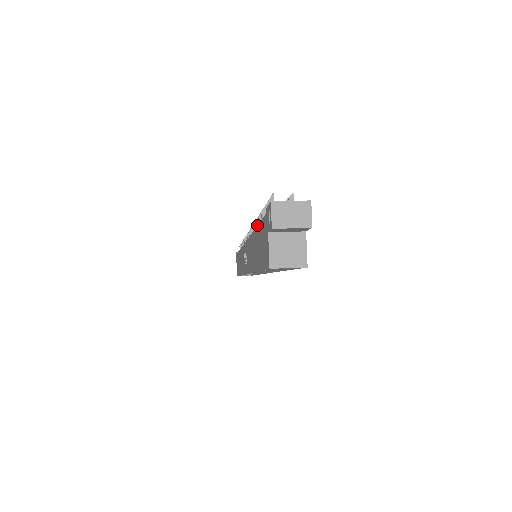
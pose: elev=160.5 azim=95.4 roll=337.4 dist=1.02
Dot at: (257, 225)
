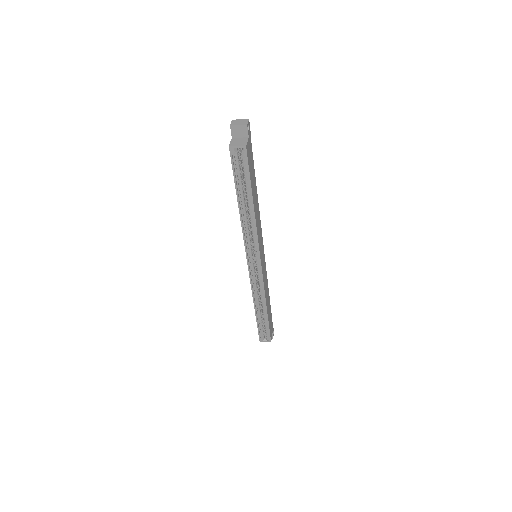
Dot at: occluded
